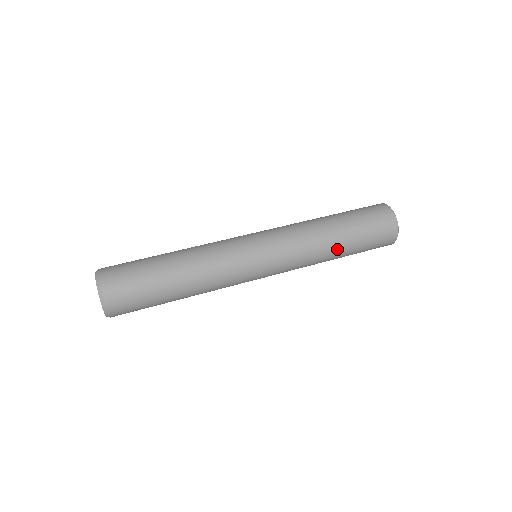
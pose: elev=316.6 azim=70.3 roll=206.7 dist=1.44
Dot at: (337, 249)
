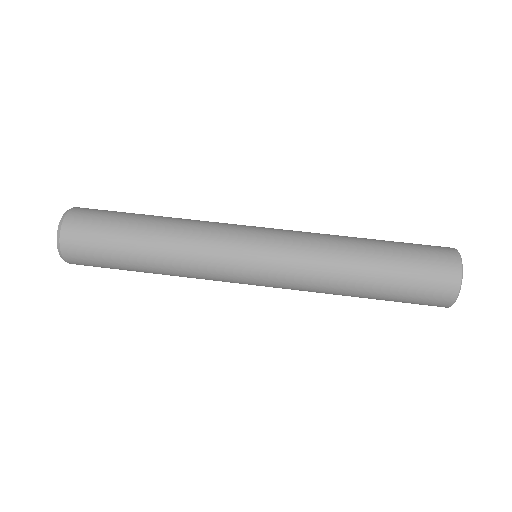
Dot at: occluded
